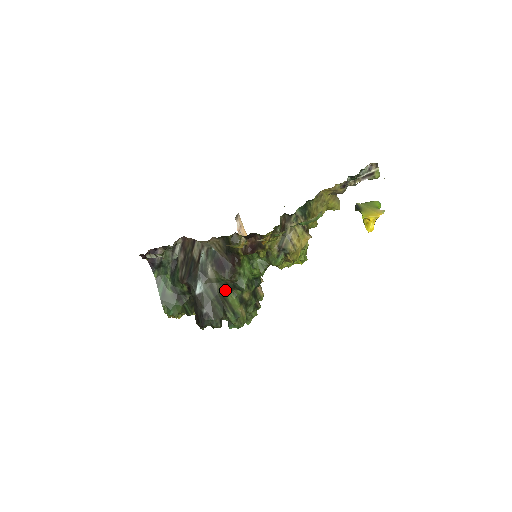
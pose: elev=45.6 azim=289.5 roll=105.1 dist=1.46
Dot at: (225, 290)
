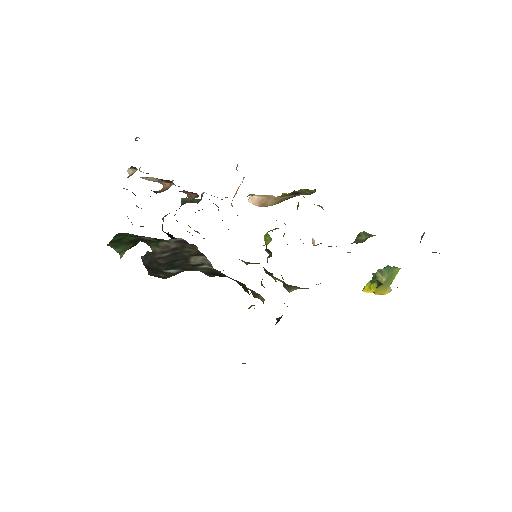
Dot at: occluded
